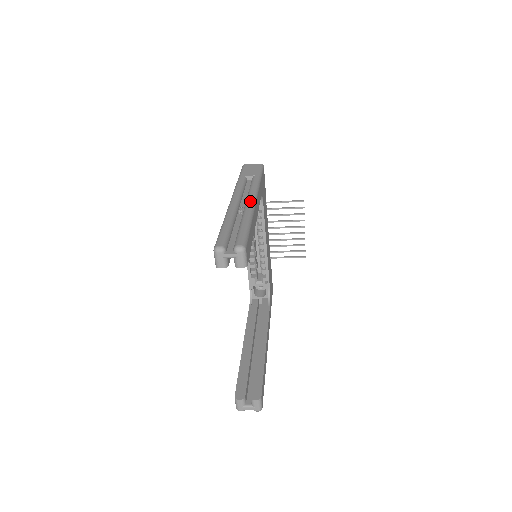
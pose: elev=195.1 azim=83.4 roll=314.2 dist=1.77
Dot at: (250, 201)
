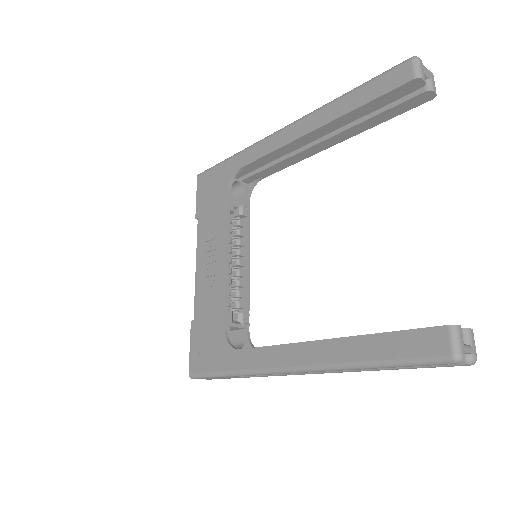
Dot at: occluded
